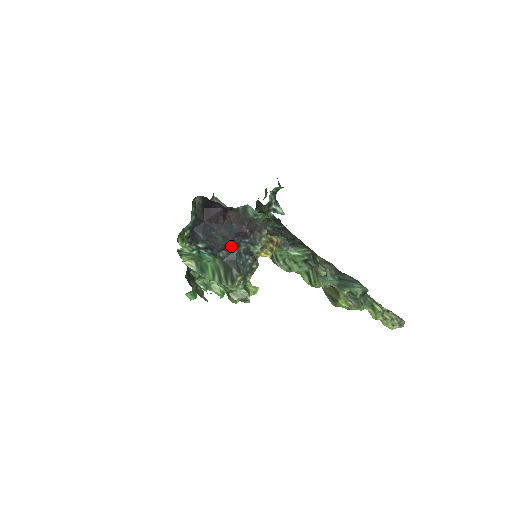
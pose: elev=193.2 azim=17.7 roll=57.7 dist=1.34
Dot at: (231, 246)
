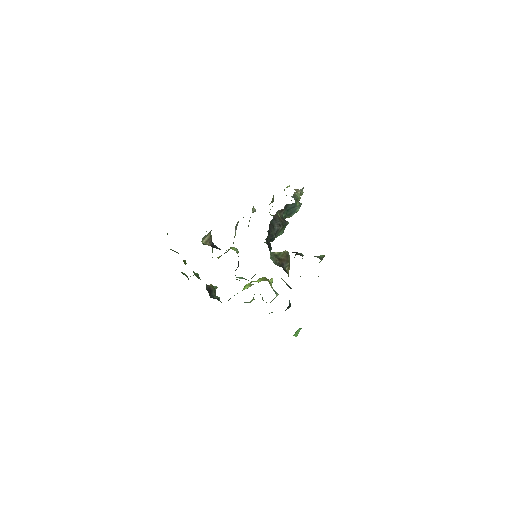
Dot at: occluded
